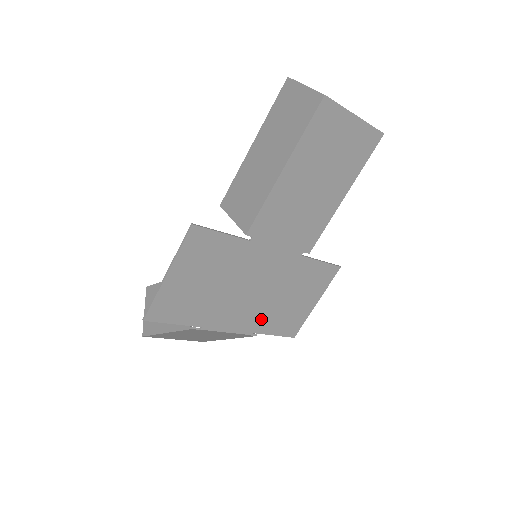
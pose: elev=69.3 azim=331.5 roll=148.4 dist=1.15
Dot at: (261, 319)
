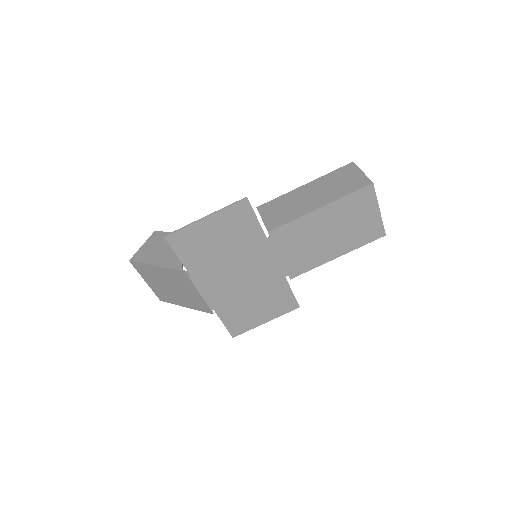
Dot at: (227, 303)
